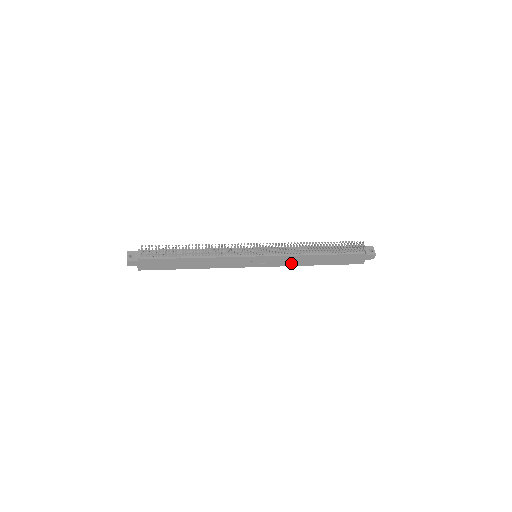
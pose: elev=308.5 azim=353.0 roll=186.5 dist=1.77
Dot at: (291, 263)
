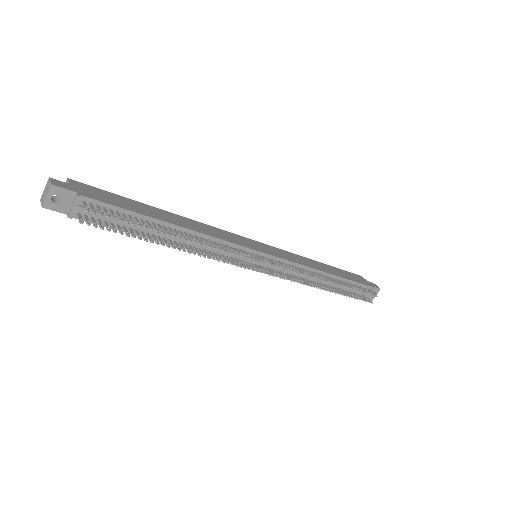
Dot at: occluded
